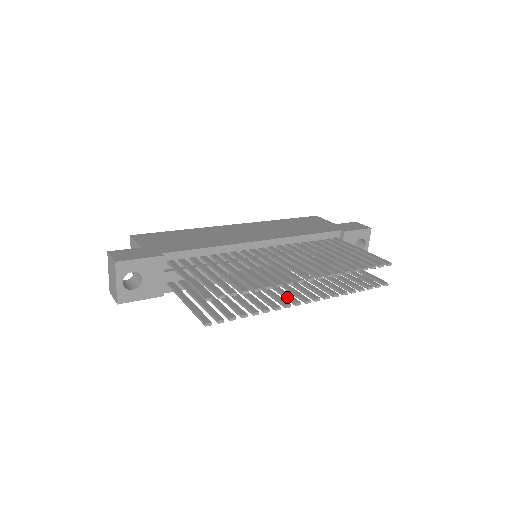
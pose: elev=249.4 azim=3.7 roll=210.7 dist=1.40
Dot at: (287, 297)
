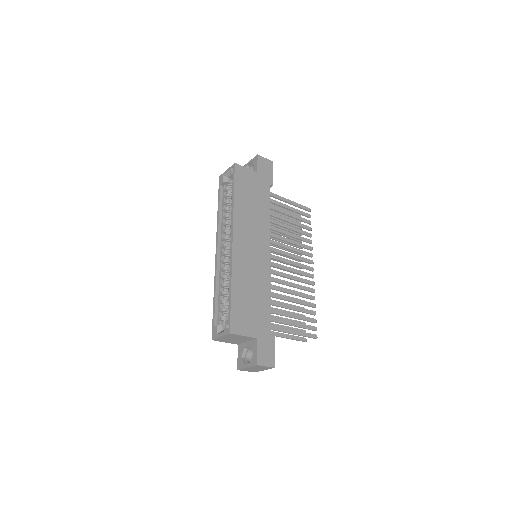
Dot at: (297, 281)
